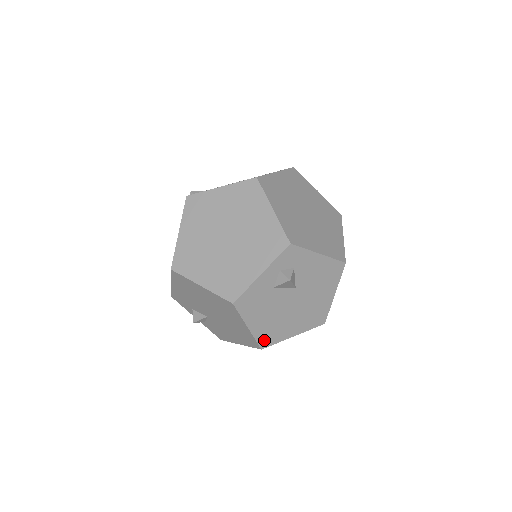
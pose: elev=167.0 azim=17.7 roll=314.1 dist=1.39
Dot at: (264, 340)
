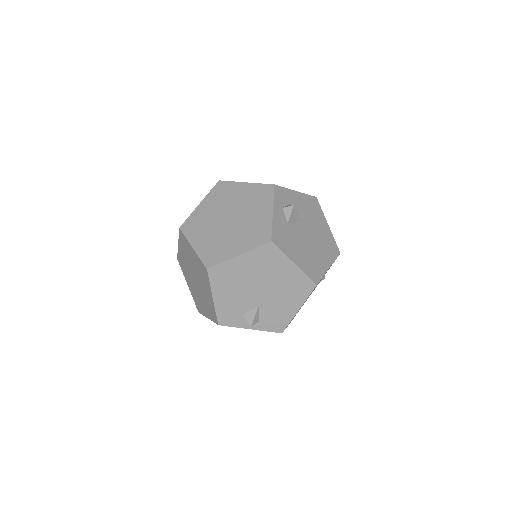
Dot at: (313, 275)
